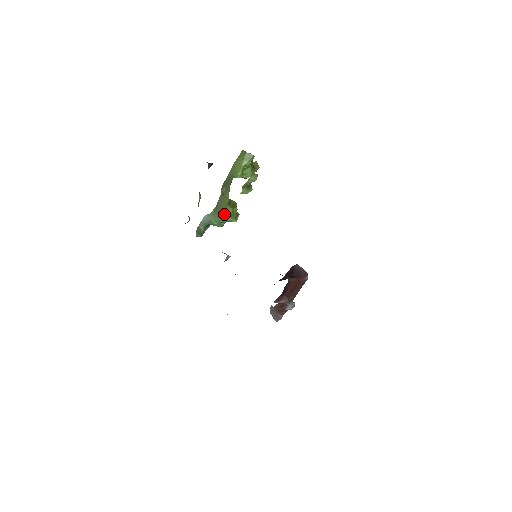
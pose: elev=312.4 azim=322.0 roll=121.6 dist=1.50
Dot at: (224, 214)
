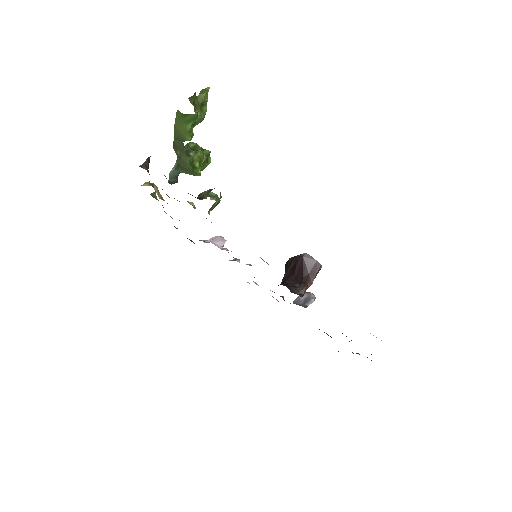
Dot at: occluded
